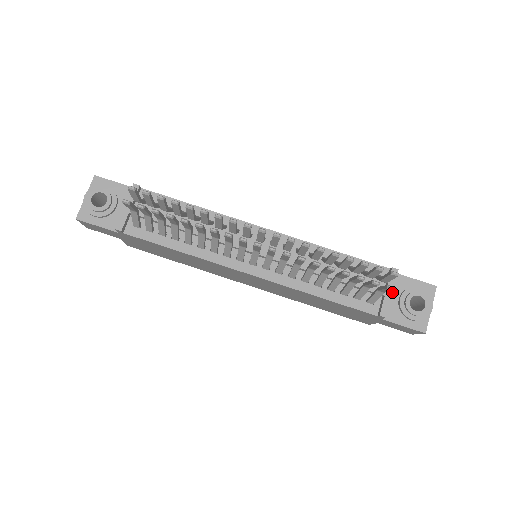
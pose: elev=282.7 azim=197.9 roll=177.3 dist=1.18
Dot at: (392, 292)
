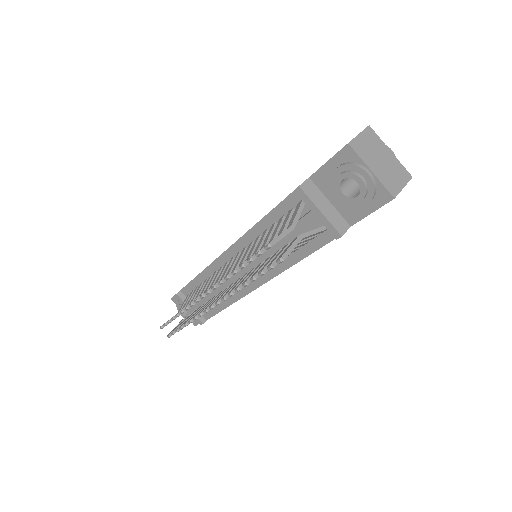
Dot at: (319, 211)
